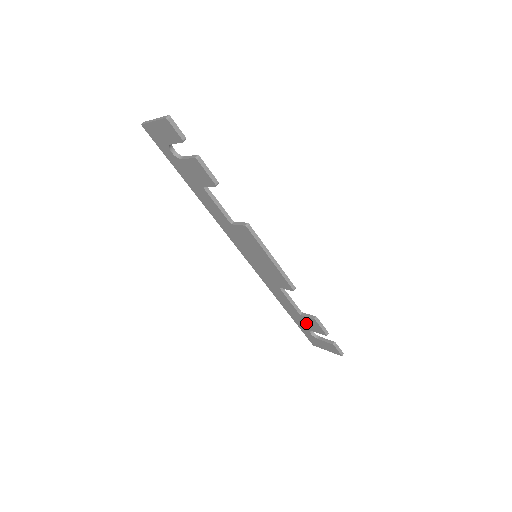
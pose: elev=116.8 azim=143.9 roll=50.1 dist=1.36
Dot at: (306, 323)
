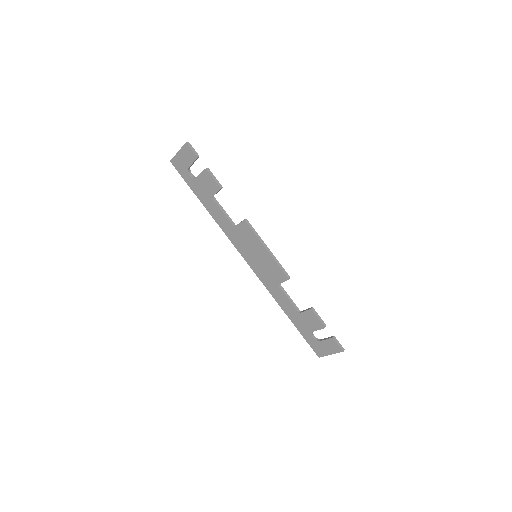
Dot at: (306, 322)
